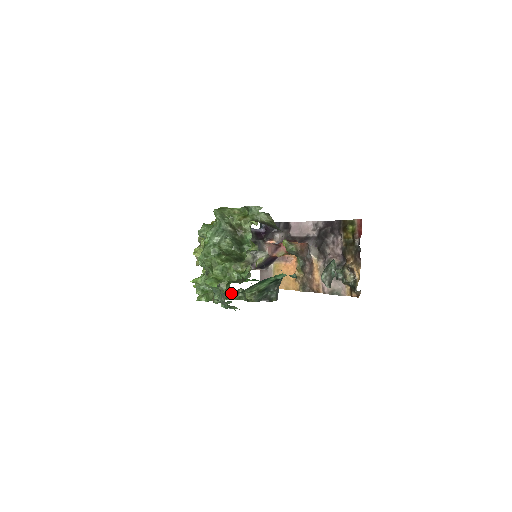
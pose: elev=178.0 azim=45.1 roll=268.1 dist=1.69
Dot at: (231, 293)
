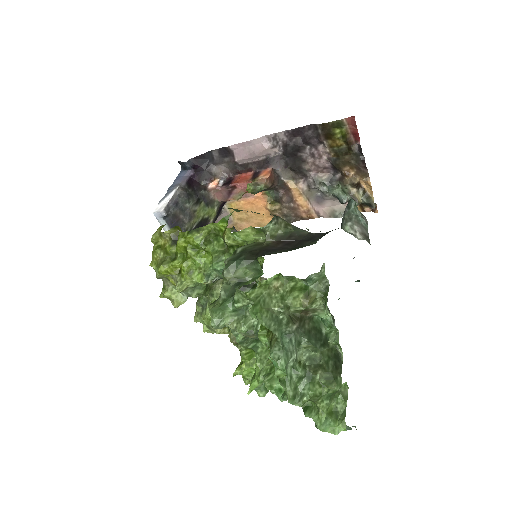
Dot at: occluded
